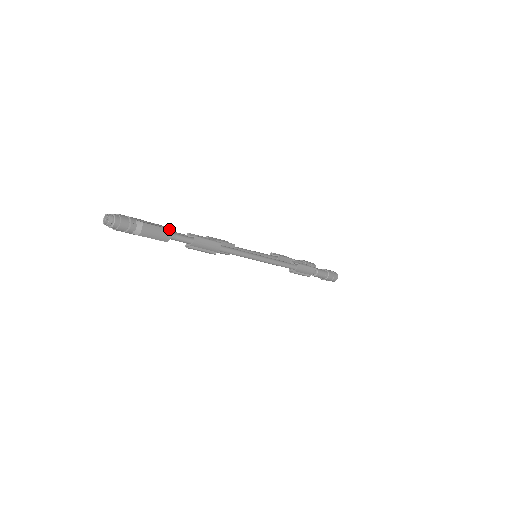
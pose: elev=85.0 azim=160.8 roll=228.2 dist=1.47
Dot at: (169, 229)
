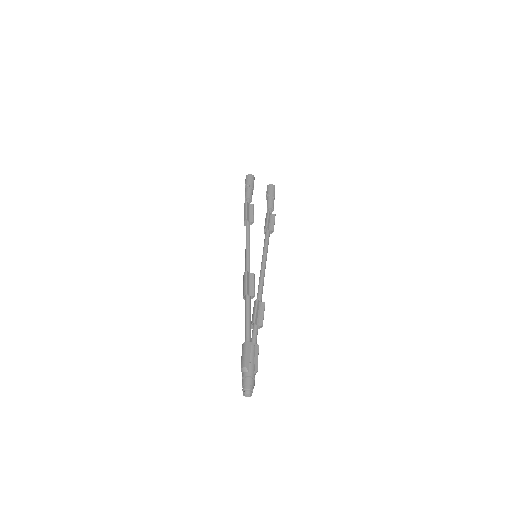
Dot at: occluded
